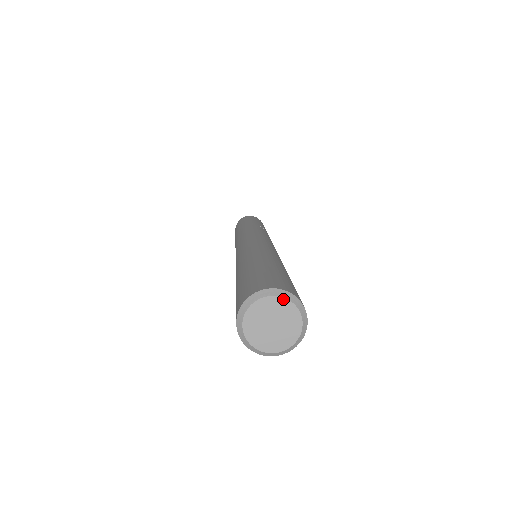
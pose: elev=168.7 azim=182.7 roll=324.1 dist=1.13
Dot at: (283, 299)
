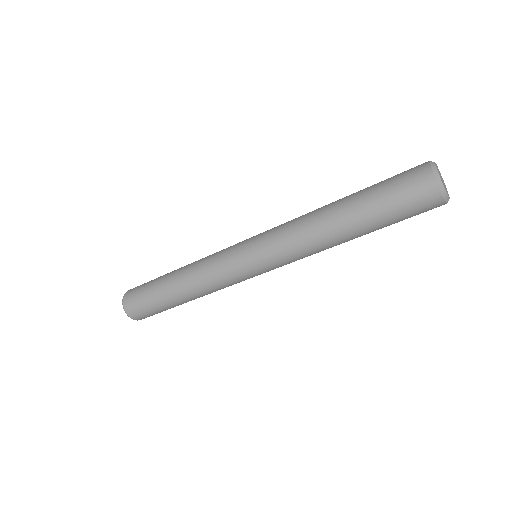
Dot at: occluded
